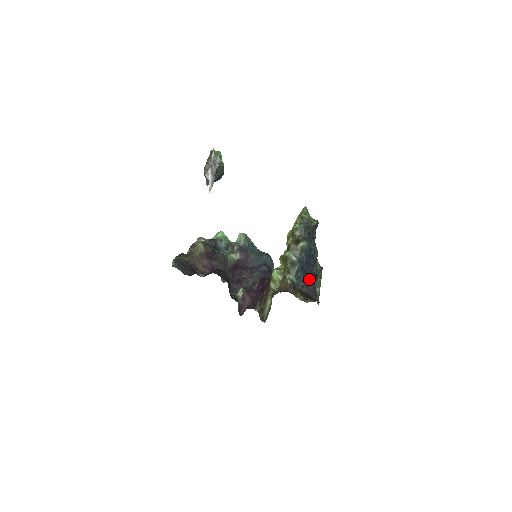
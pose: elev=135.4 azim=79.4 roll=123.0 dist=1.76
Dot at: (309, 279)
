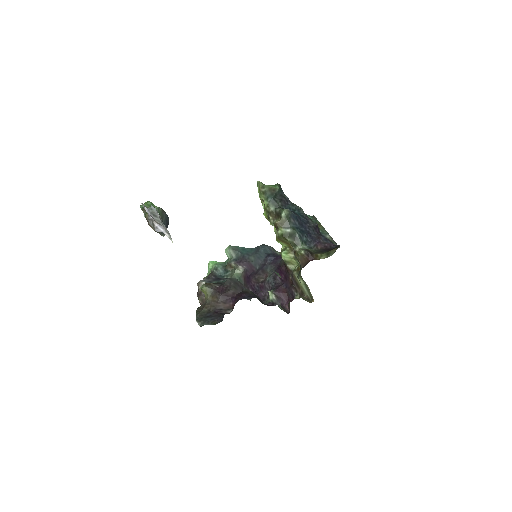
Dot at: (314, 235)
